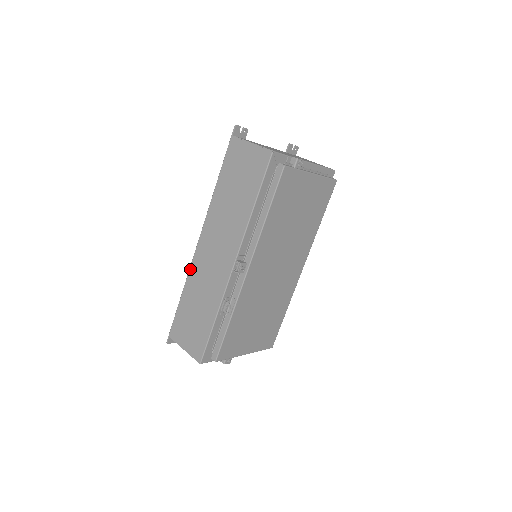
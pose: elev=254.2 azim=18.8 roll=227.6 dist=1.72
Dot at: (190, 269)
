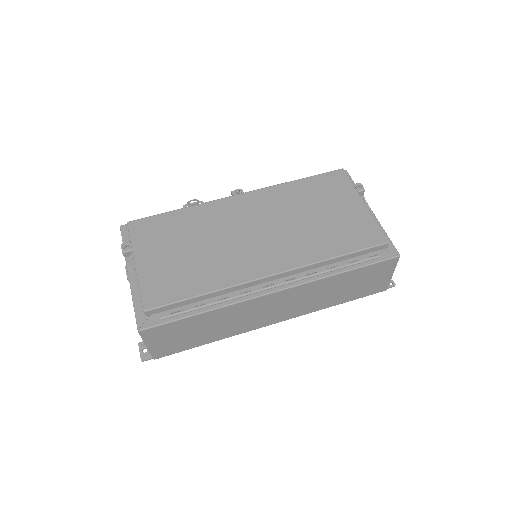
Dot at: occluded
